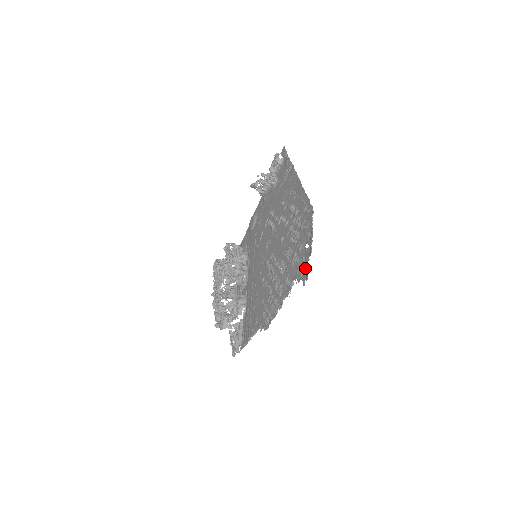
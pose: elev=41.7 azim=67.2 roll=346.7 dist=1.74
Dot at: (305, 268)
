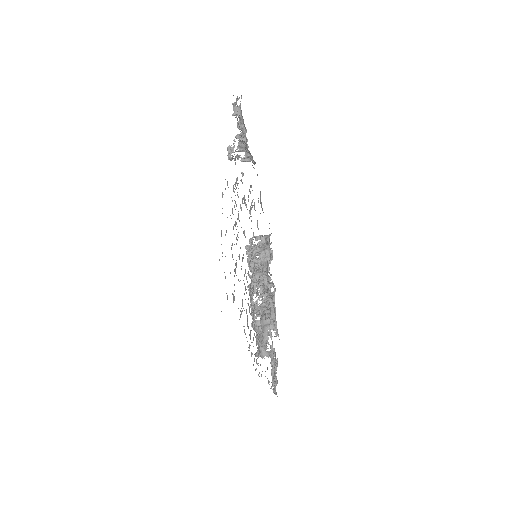
Dot at: occluded
